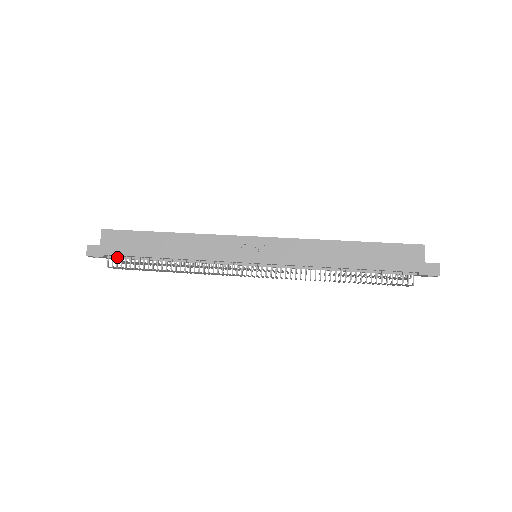
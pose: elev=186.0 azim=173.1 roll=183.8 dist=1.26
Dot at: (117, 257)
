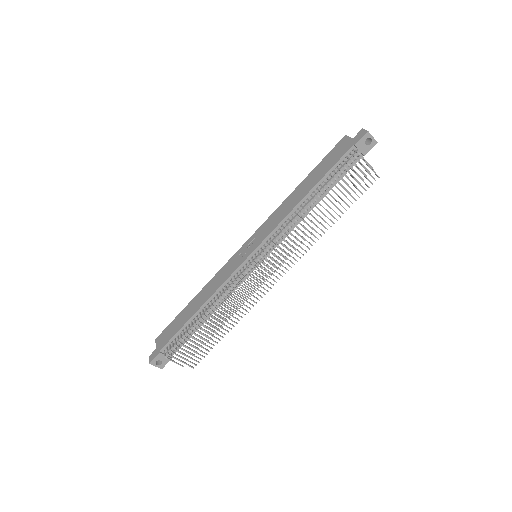
Dot at: (169, 345)
